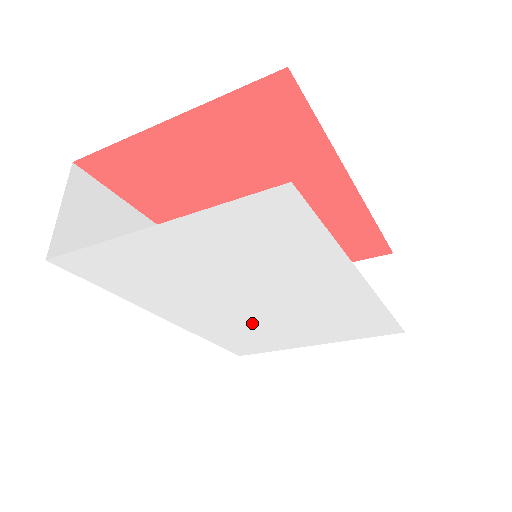
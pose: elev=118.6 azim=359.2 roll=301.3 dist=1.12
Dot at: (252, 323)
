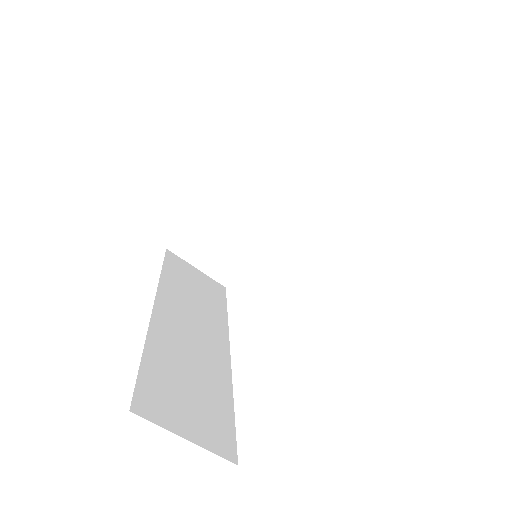
Dot at: occluded
